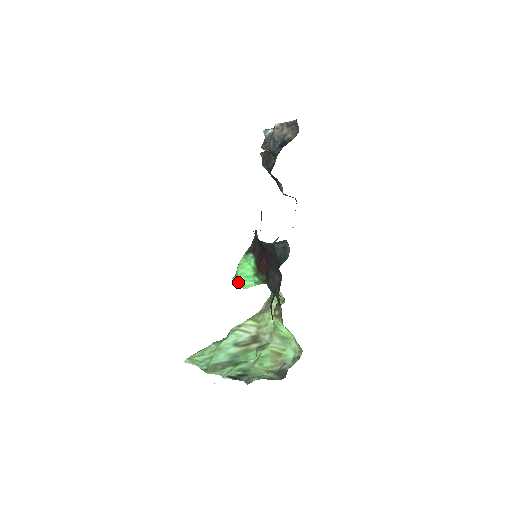
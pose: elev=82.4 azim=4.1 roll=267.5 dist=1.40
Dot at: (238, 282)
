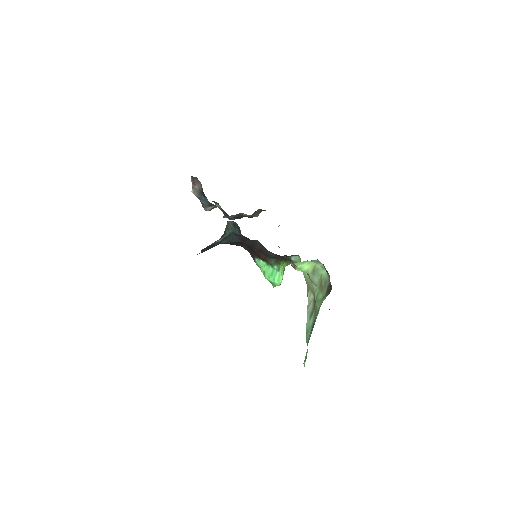
Dot at: (274, 284)
